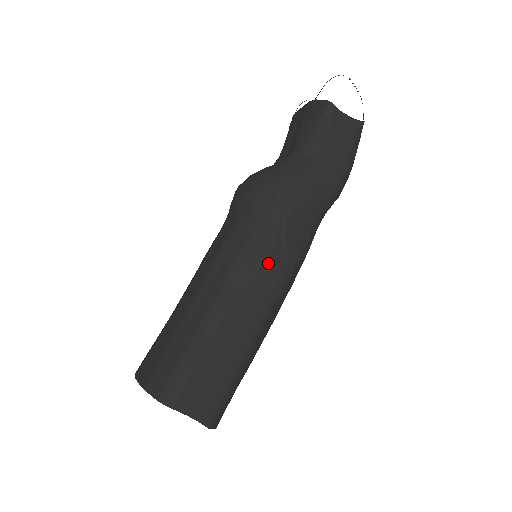
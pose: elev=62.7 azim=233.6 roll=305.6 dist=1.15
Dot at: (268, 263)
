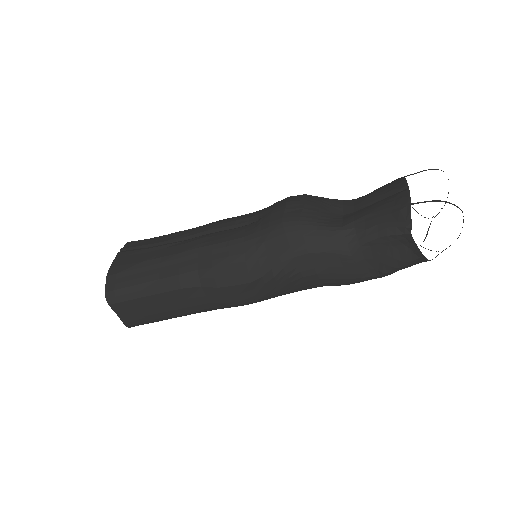
Dot at: (235, 288)
